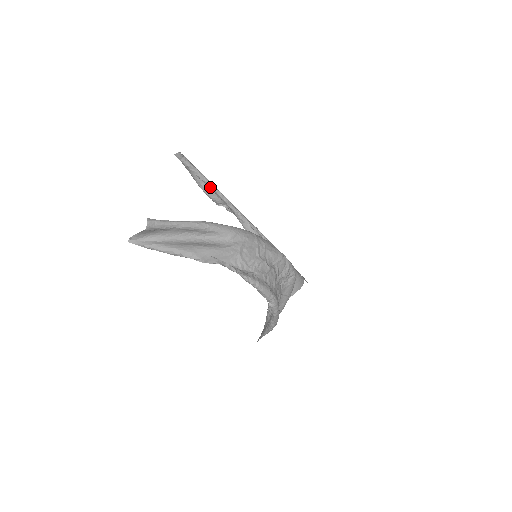
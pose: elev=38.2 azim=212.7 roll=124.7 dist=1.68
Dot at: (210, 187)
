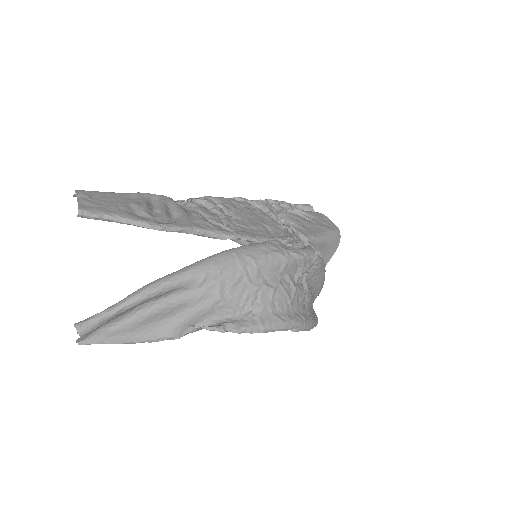
Dot at: occluded
